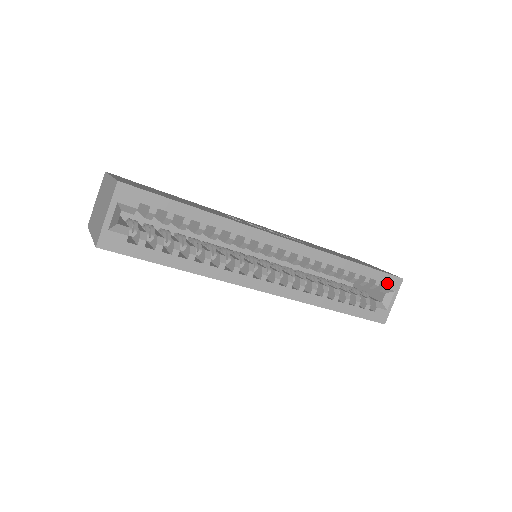
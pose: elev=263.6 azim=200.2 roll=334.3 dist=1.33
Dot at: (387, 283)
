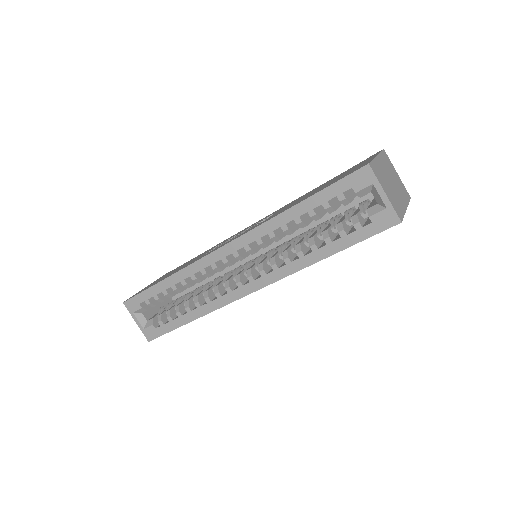
Dot at: (353, 186)
